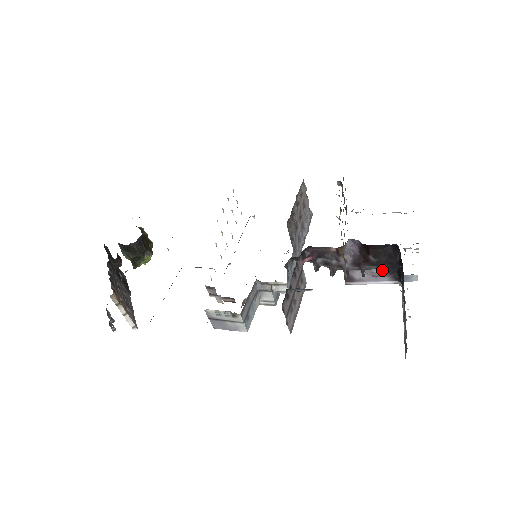
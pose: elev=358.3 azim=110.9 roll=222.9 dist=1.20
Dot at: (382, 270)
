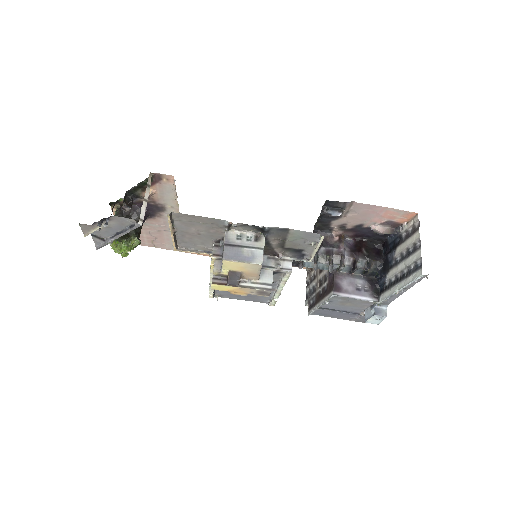
Dot at: (364, 285)
